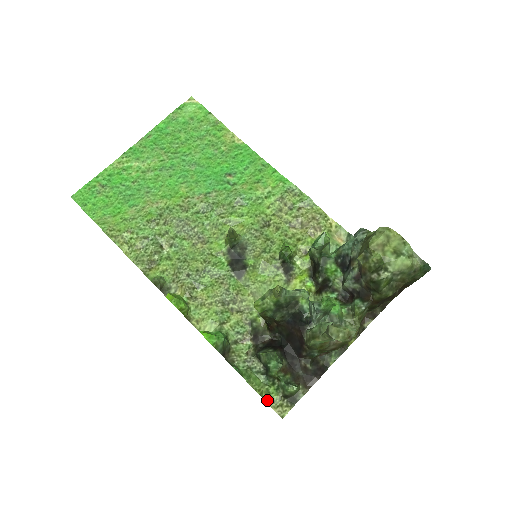
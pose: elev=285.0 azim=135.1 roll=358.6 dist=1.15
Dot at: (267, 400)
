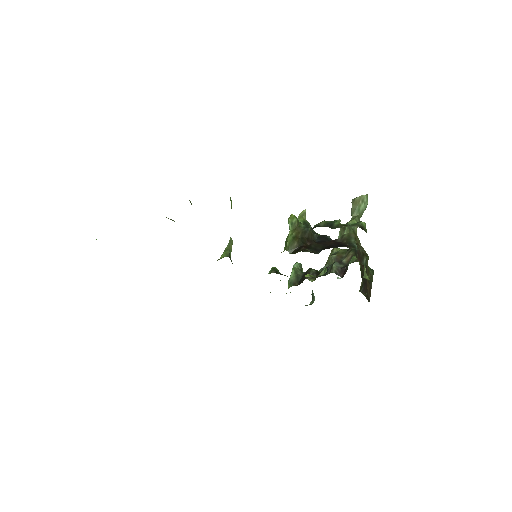
Dot at: occluded
